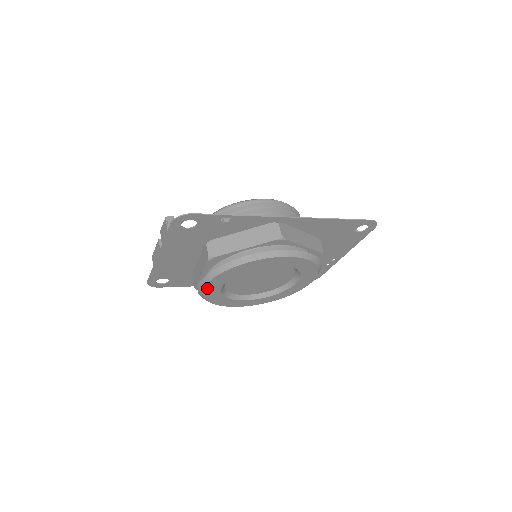
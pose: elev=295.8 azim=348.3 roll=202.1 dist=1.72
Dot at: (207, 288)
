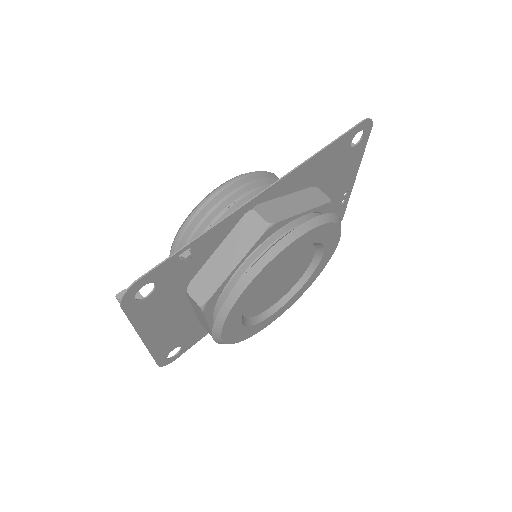
Dot at: (225, 336)
